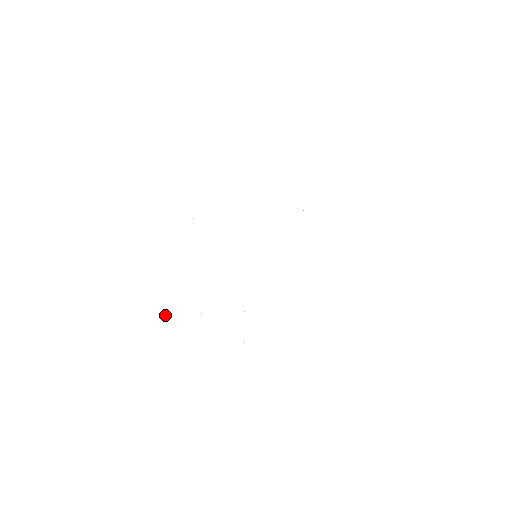
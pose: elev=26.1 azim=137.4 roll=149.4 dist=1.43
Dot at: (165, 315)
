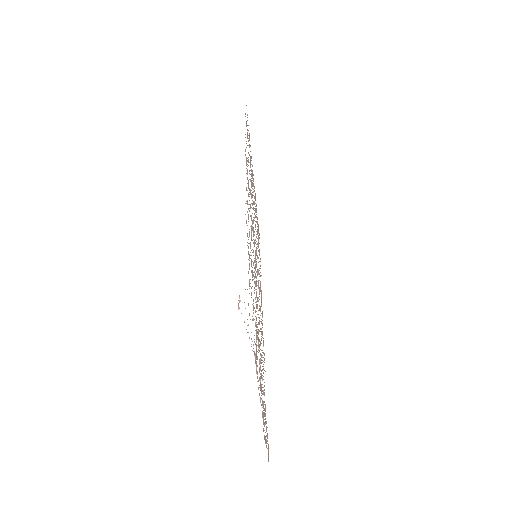
Dot at: (254, 352)
